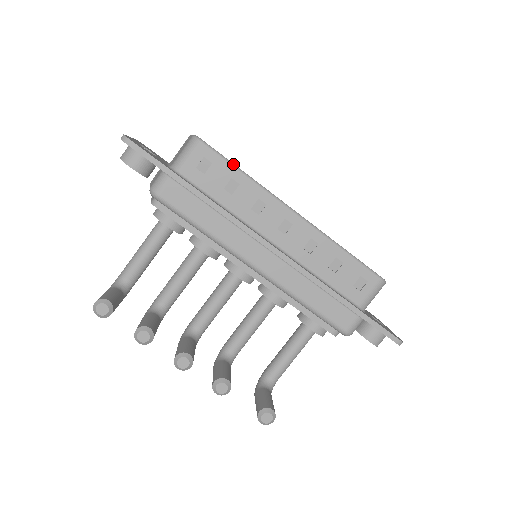
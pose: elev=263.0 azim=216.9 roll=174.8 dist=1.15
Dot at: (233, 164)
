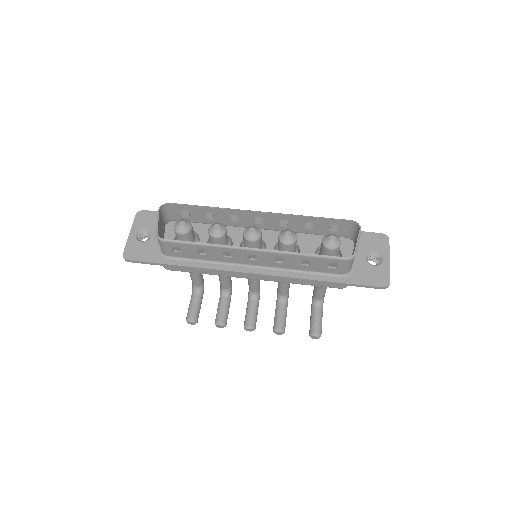
Dot at: (191, 243)
